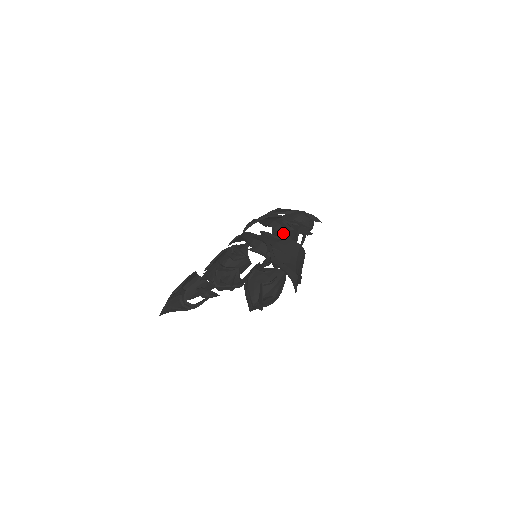
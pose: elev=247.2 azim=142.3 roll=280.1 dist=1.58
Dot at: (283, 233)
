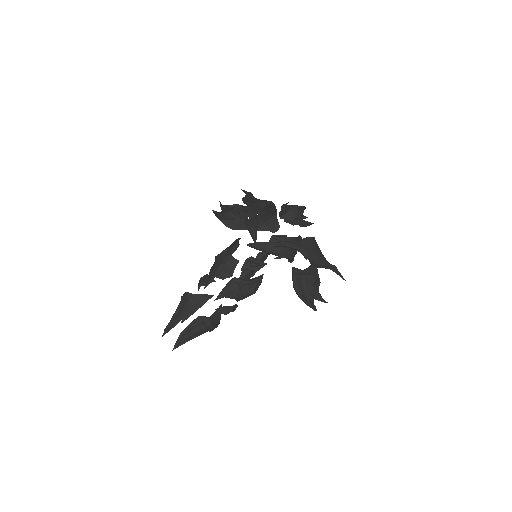
Dot at: (259, 224)
